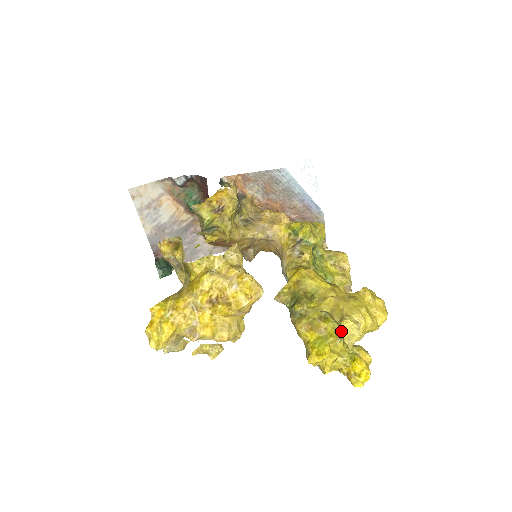
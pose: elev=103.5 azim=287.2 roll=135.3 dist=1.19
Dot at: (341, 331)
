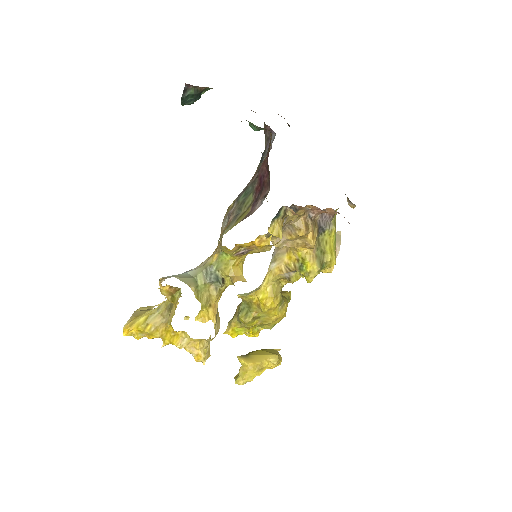
Dot at: occluded
